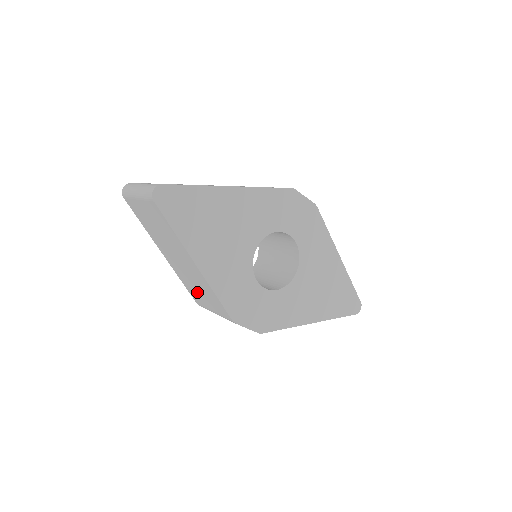
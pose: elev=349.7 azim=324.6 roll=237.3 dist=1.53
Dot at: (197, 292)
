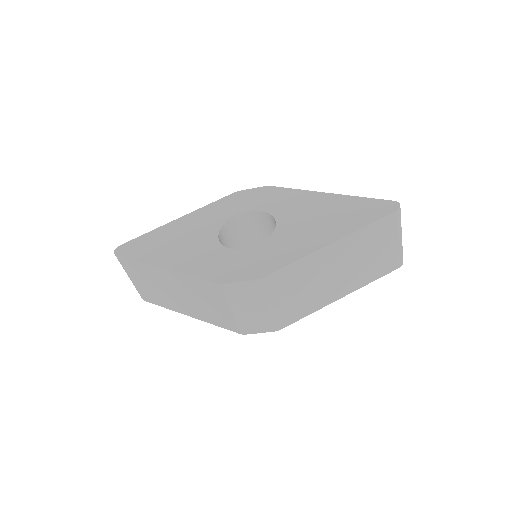
Dot at: (213, 311)
